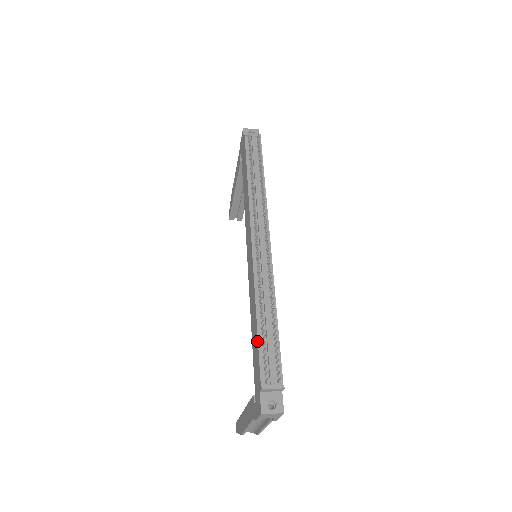
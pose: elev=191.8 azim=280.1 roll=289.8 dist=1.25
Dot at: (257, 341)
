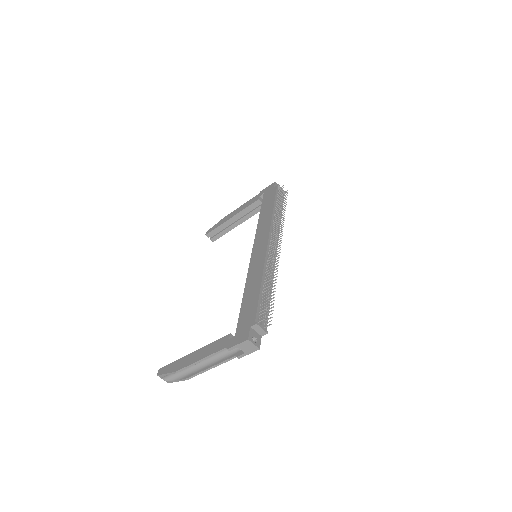
Dot at: (258, 297)
